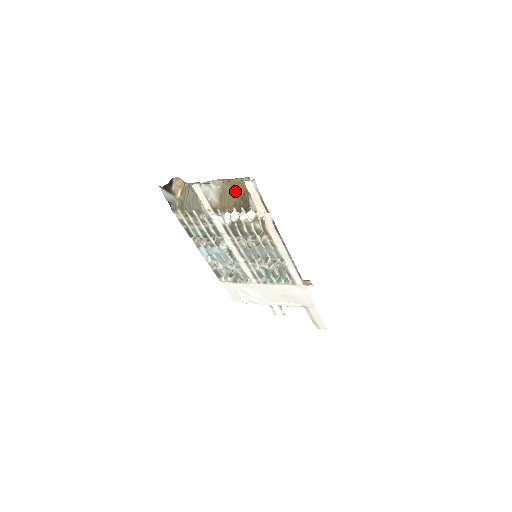
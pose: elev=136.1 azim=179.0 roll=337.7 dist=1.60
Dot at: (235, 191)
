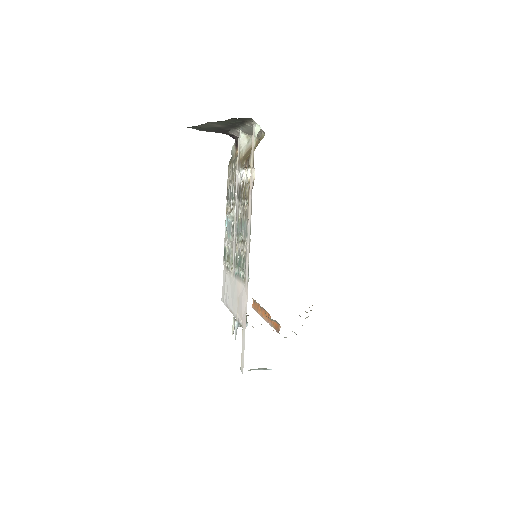
Dot at: occluded
